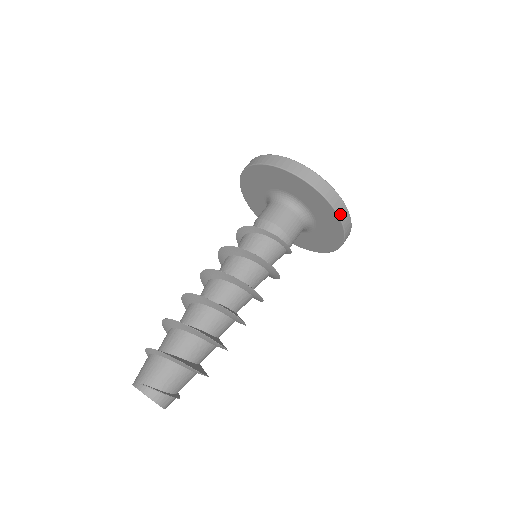
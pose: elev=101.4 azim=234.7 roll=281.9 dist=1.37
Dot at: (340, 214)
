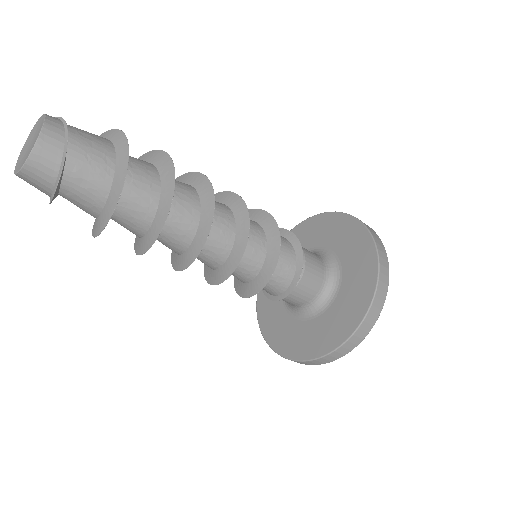
Dot at: (379, 249)
